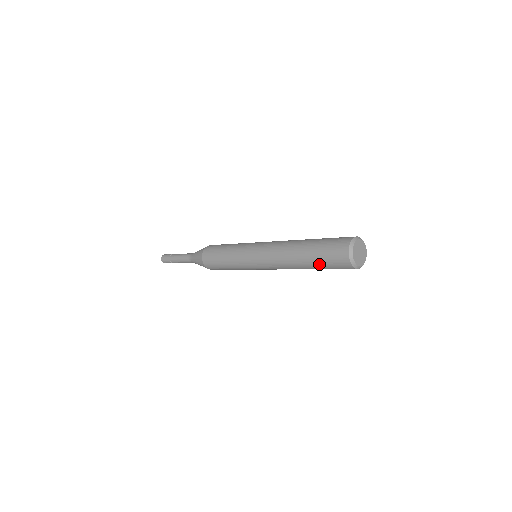
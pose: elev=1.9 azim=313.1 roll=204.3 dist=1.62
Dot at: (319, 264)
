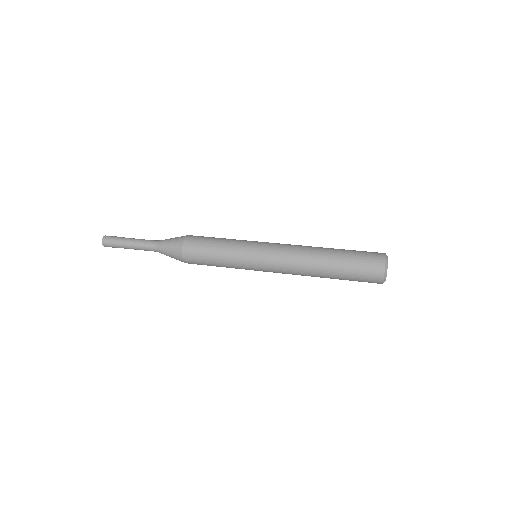
Dot at: (347, 271)
